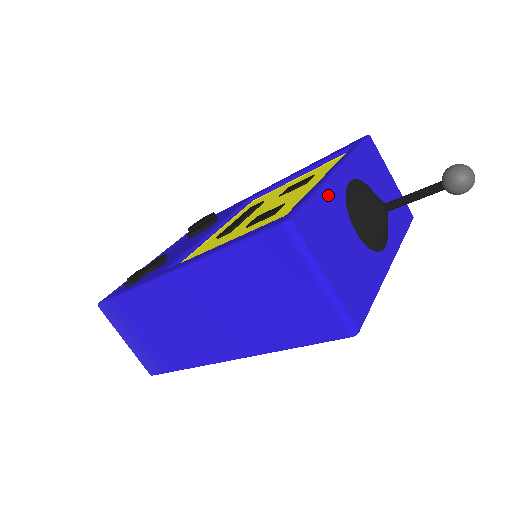
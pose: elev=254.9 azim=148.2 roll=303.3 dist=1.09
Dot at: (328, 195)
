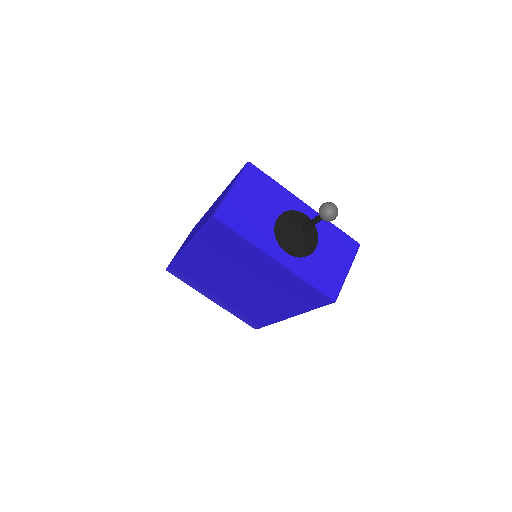
Dot at: (284, 194)
